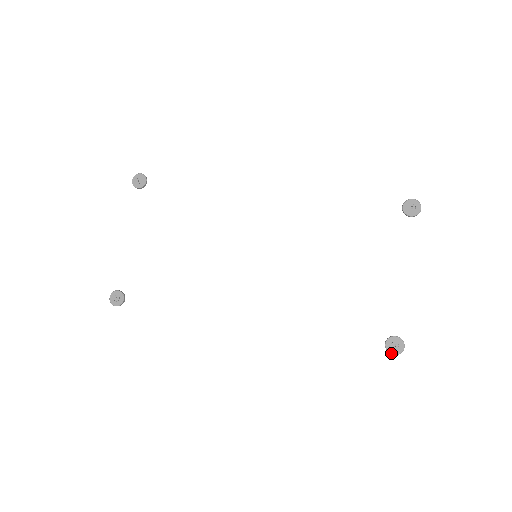
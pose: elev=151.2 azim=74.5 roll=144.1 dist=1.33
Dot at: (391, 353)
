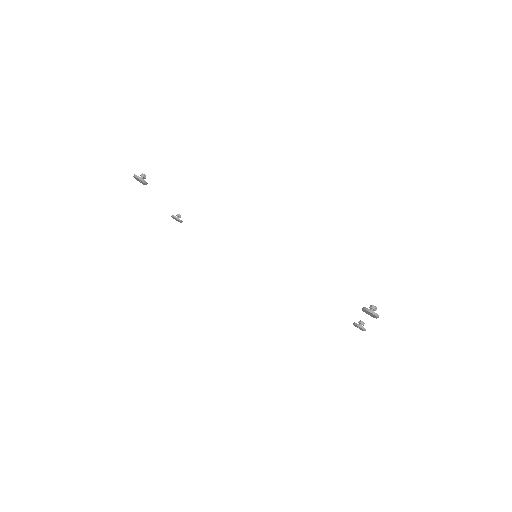
Dot at: (357, 327)
